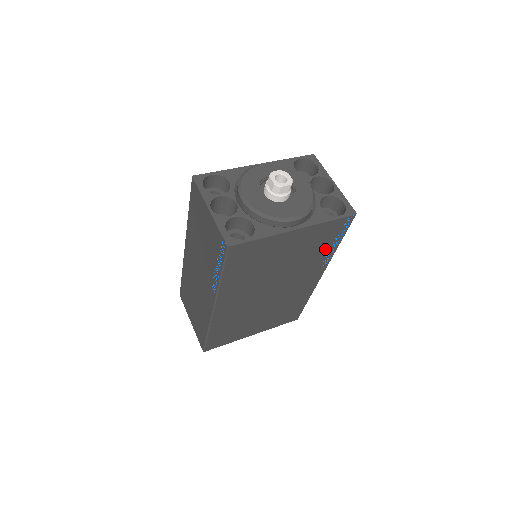
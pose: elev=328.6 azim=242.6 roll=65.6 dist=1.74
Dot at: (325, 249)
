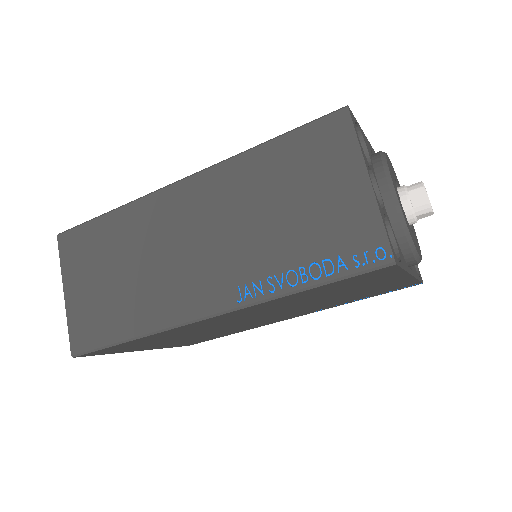
Dot at: (353, 299)
